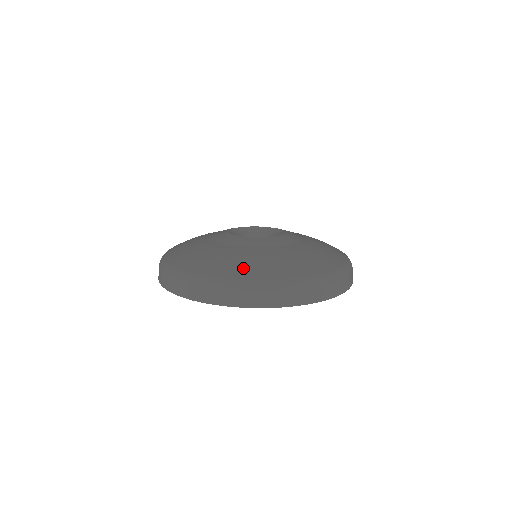
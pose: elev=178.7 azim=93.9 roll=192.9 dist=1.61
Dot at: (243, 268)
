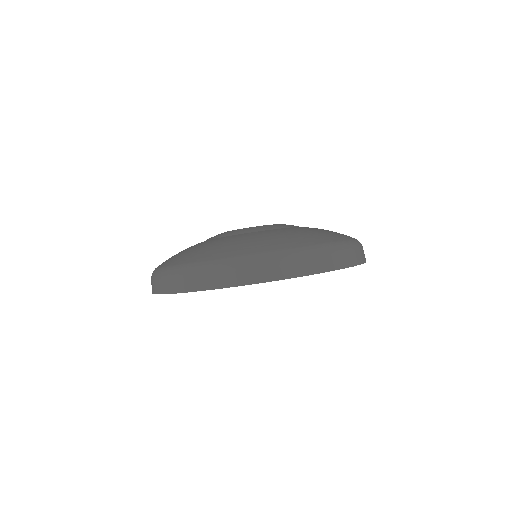
Dot at: (312, 236)
